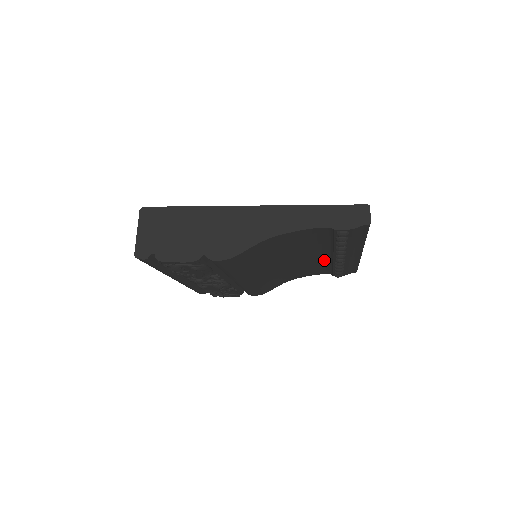
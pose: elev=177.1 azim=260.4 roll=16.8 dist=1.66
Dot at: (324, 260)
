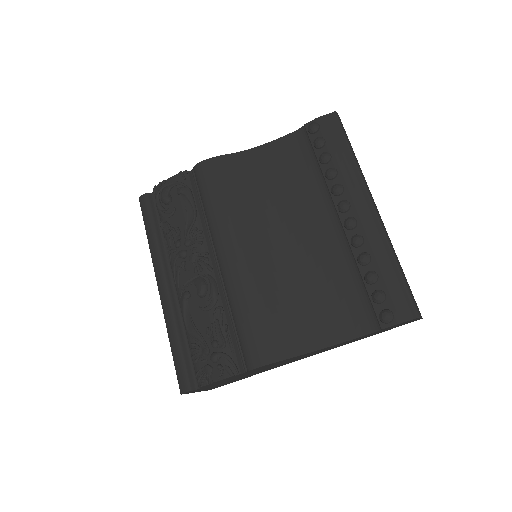
Dot at: (338, 248)
